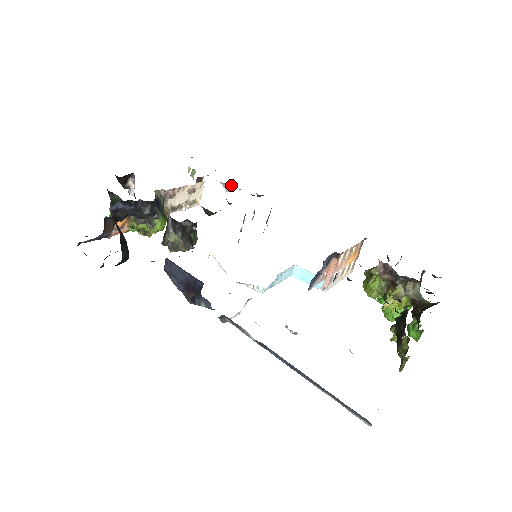
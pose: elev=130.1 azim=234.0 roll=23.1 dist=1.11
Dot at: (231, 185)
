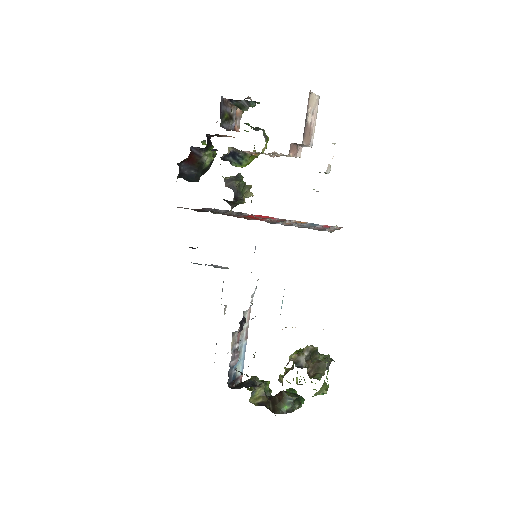
Dot at: occluded
